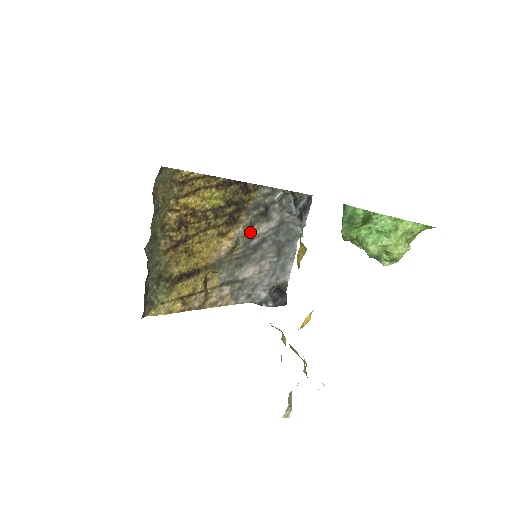
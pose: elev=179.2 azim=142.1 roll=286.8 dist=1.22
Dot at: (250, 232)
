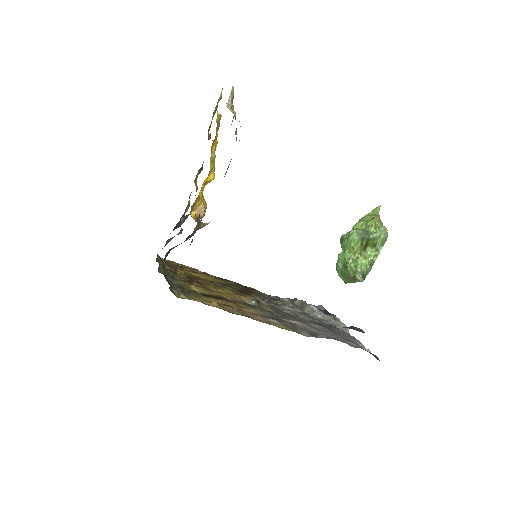
Dot at: (272, 305)
